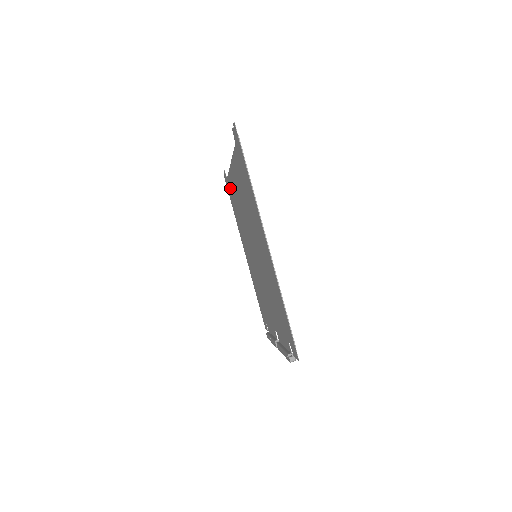
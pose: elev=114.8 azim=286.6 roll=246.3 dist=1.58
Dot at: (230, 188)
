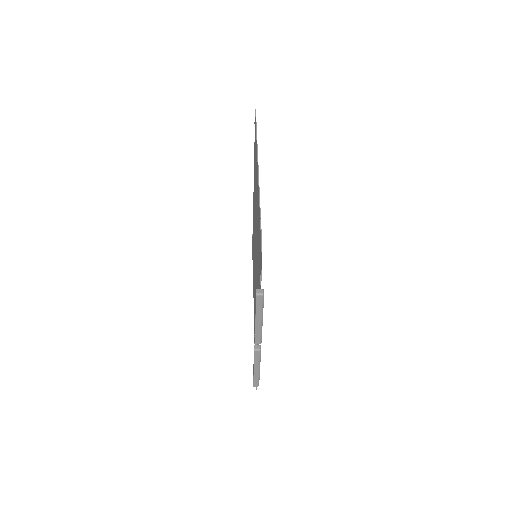
Dot at: occluded
